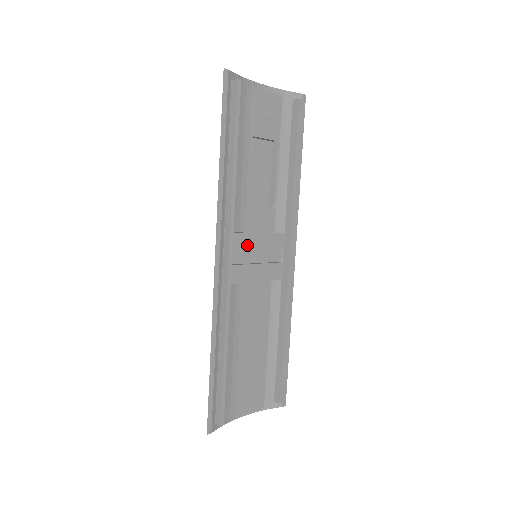
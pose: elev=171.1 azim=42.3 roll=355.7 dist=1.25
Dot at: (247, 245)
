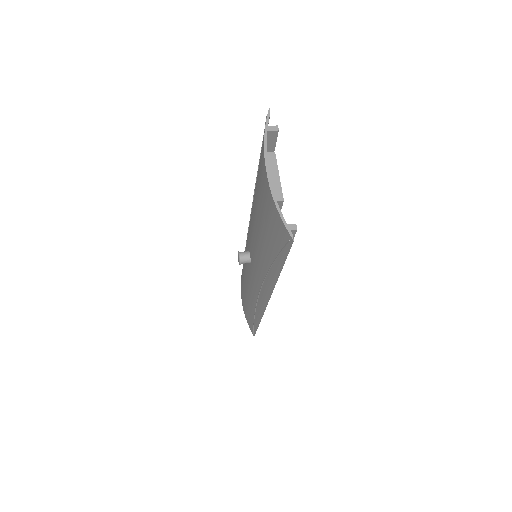
Dot at: occluded
